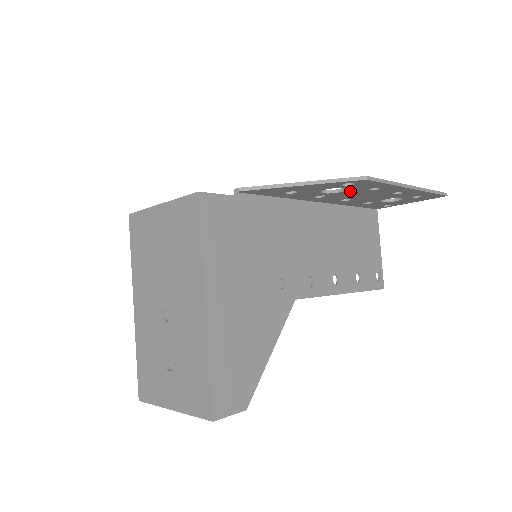
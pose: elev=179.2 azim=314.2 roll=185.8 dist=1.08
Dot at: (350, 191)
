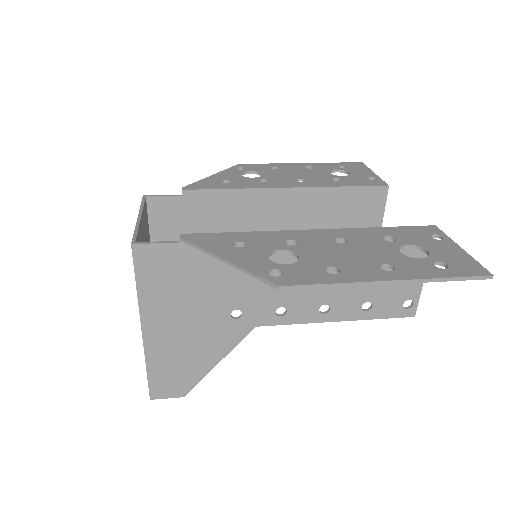
Dot at: (308, 262)
